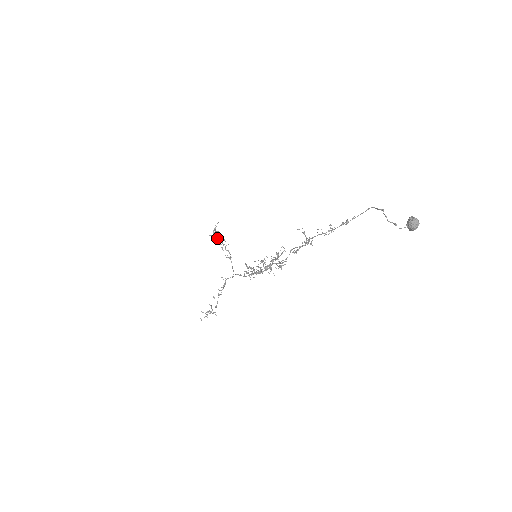
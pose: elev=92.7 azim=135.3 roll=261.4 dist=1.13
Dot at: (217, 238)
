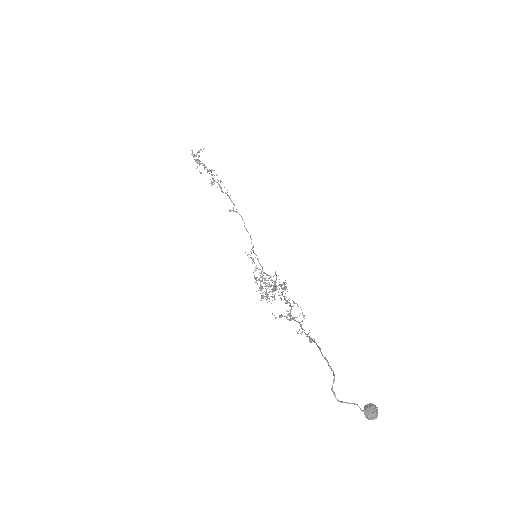
Dot at: occluded
